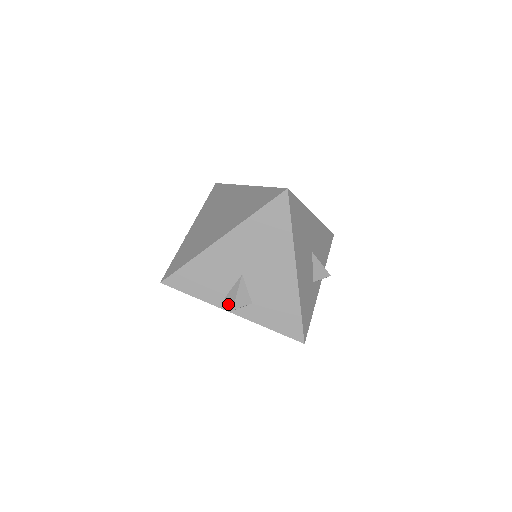
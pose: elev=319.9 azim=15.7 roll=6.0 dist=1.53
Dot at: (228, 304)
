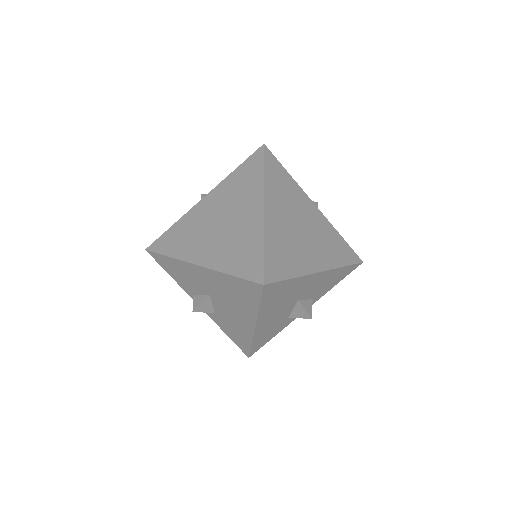
Dot at: (193, 303)
